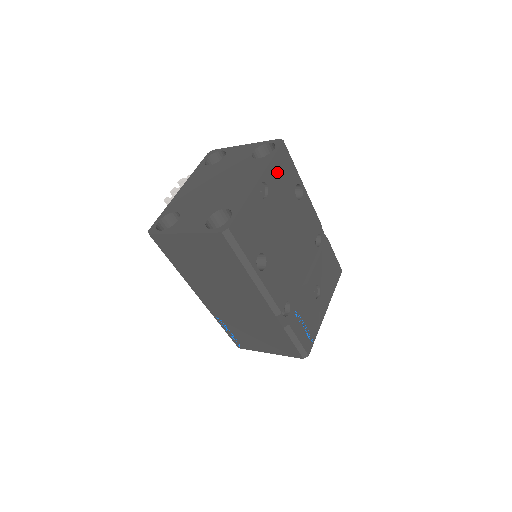
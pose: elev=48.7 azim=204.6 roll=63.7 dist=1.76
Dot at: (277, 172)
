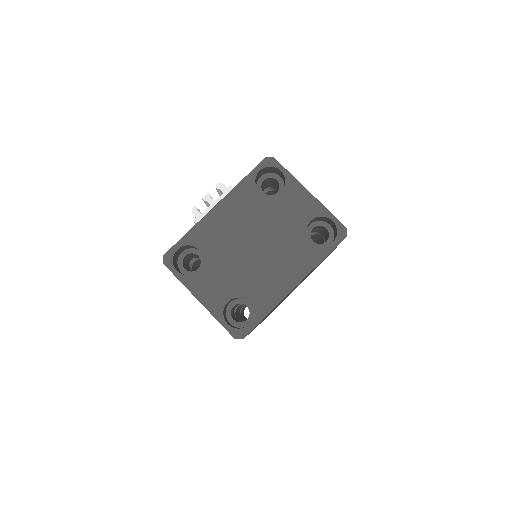
Dot at: occluded
